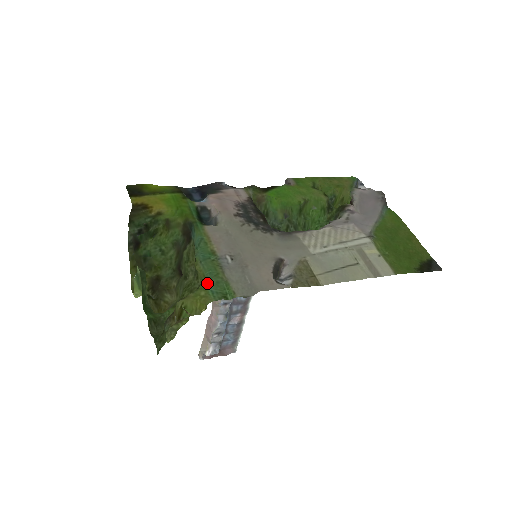
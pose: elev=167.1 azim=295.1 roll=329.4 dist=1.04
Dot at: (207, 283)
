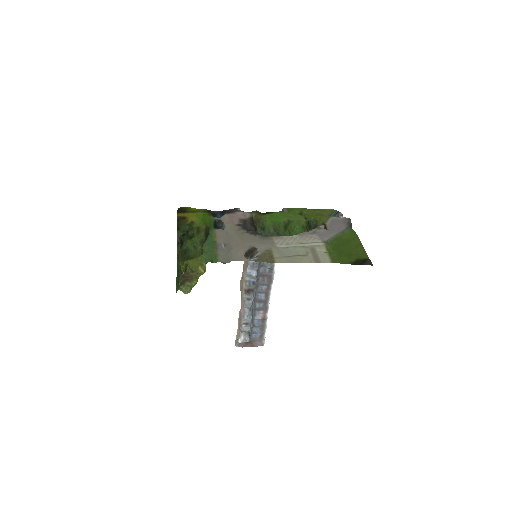
Dot at: (204, 254)
